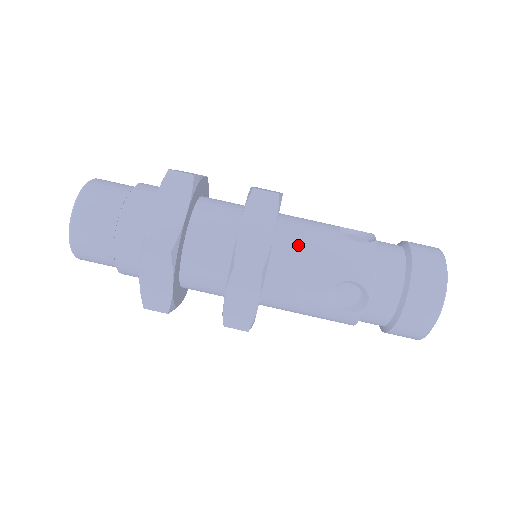
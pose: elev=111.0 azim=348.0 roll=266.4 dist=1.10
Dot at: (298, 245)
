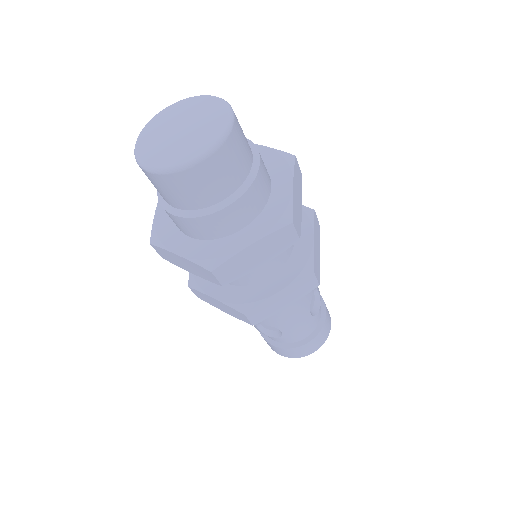
Dot at: occluded
